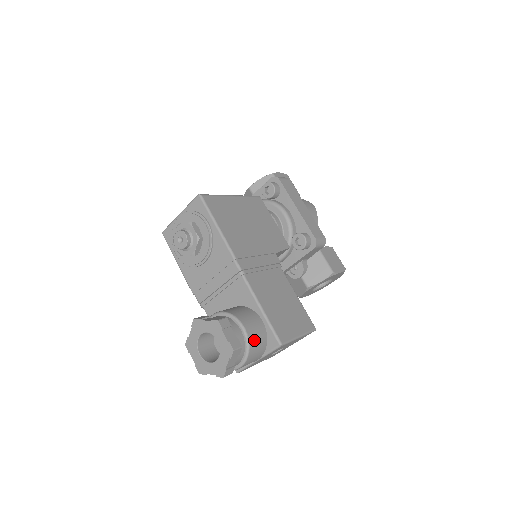
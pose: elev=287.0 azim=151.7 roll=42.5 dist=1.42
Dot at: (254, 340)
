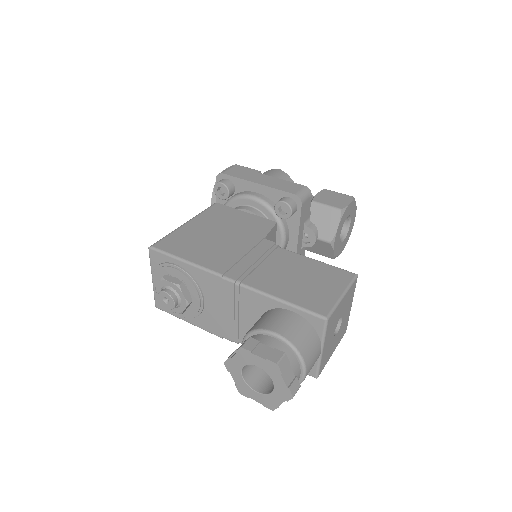
Dot at: (295, 336)
